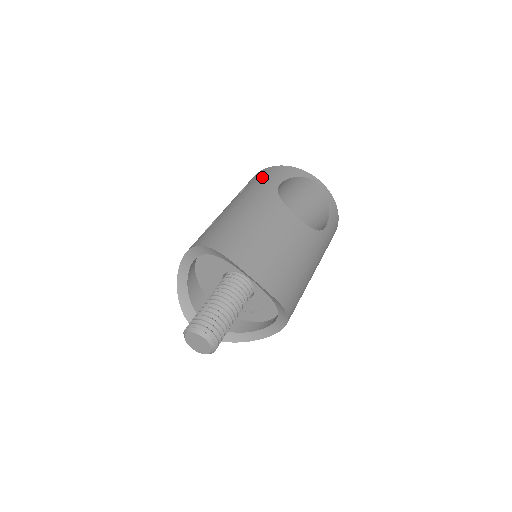
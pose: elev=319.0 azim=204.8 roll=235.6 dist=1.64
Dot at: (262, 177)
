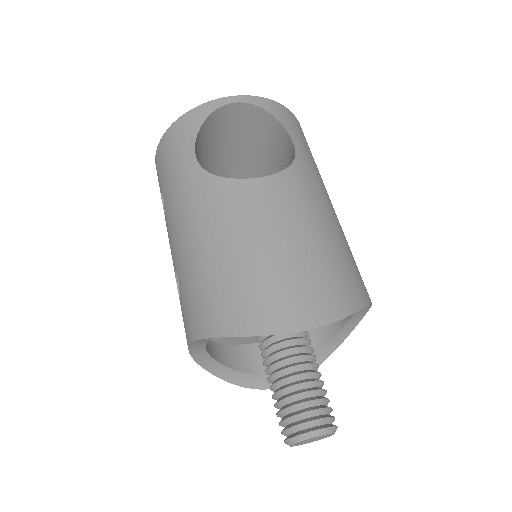
Dot at: (166, 164)
